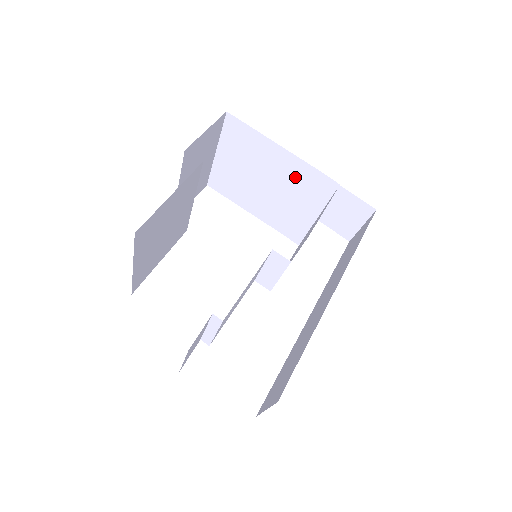
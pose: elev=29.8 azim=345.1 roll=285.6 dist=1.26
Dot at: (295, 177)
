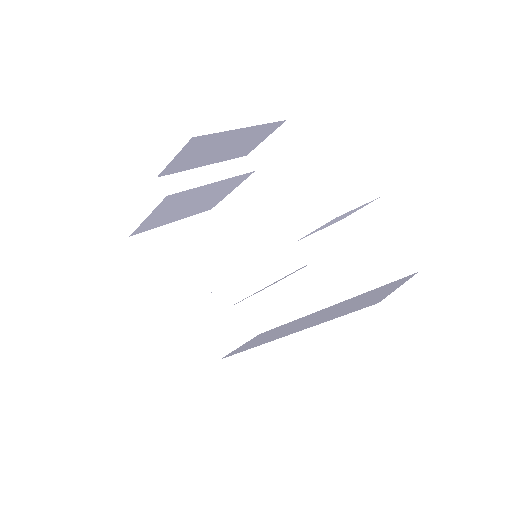
Dot at: occluded
